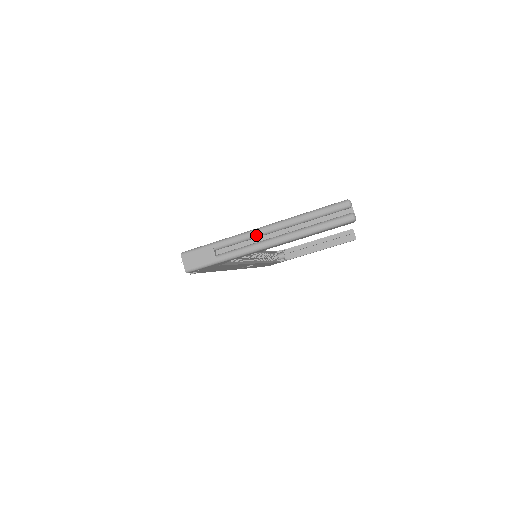
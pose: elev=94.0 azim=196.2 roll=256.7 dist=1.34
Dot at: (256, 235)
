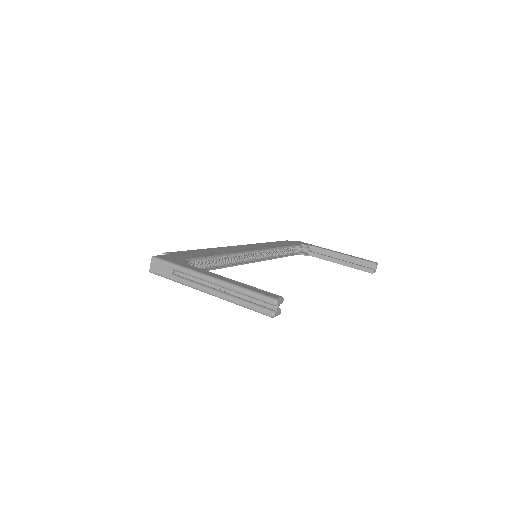
Dot at: (204, 280)
